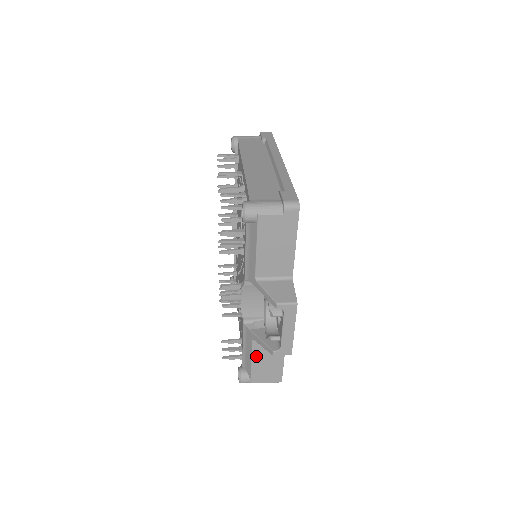
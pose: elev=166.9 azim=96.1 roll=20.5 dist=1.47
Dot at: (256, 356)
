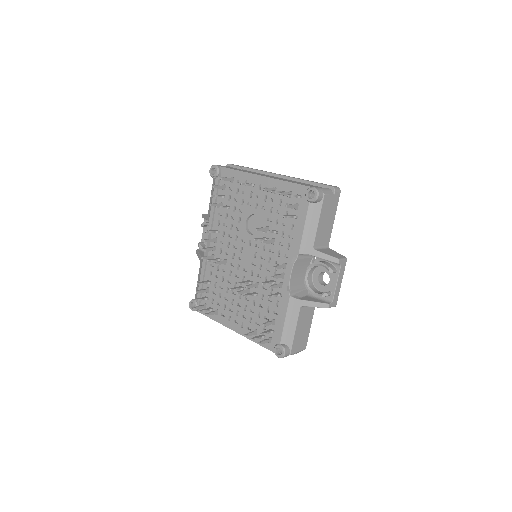
Dot at: (299, 324)
